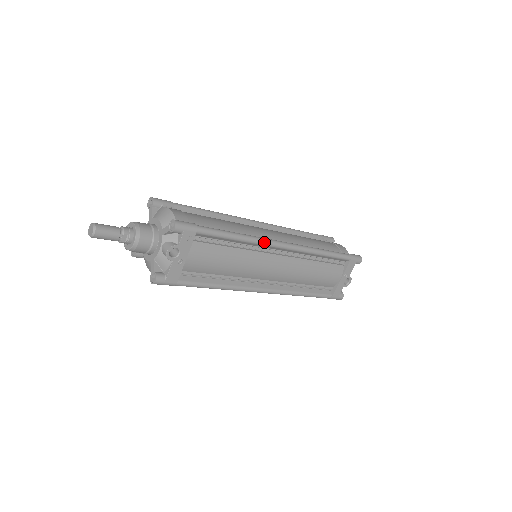
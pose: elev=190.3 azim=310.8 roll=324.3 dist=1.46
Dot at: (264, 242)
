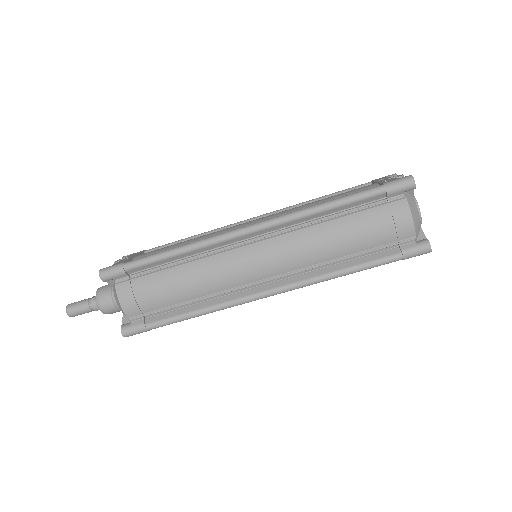
Dot at: (224, 227)
